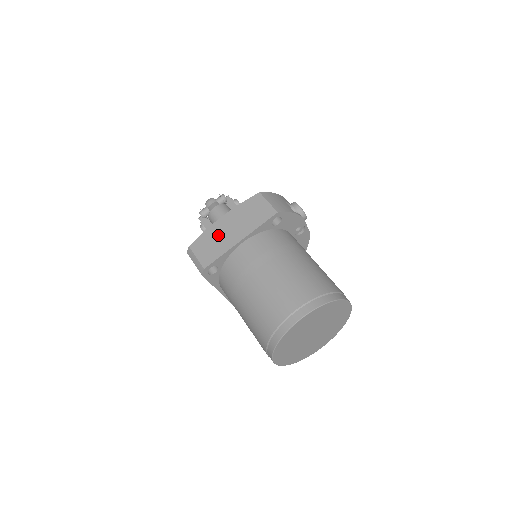
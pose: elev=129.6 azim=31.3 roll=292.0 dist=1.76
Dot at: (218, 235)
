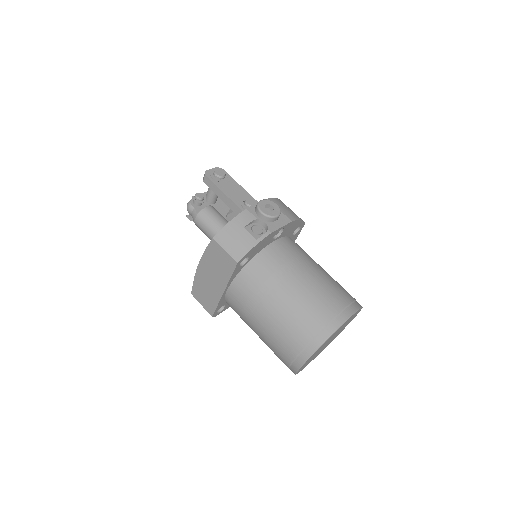
Dot at: (205, 285)
